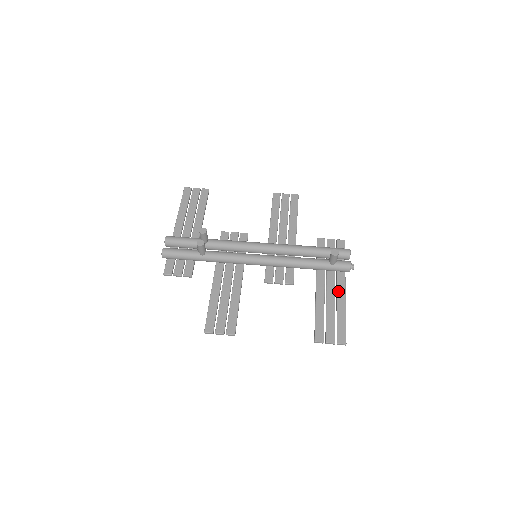
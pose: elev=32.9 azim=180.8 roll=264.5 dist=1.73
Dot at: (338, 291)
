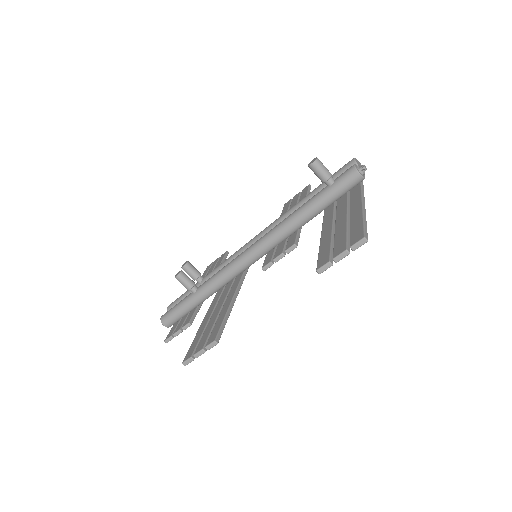
Dot at: (351, 204)
